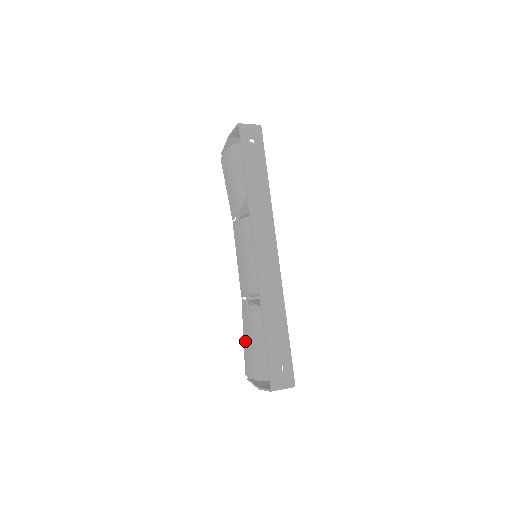
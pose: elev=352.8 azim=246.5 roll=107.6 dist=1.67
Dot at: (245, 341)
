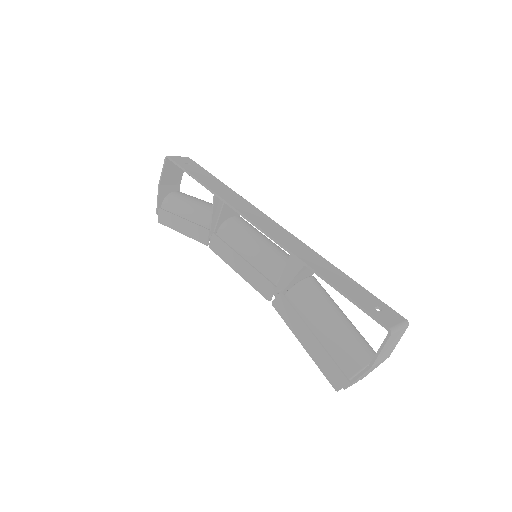
Dot at: (308, 345)
